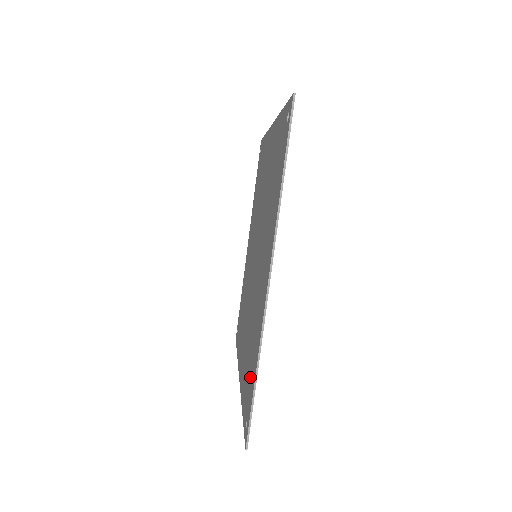
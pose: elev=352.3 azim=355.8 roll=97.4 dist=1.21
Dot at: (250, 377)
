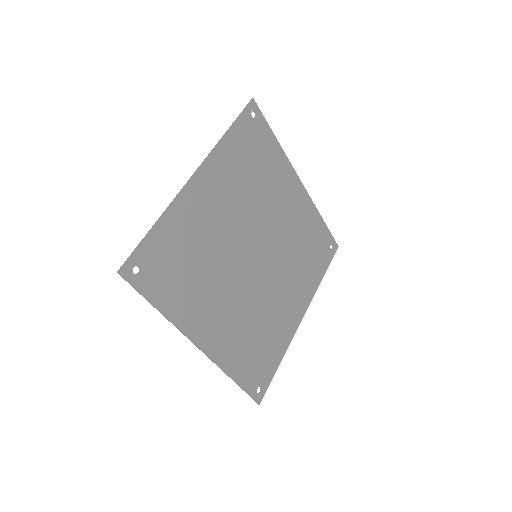
Dot at: (252, 365)
